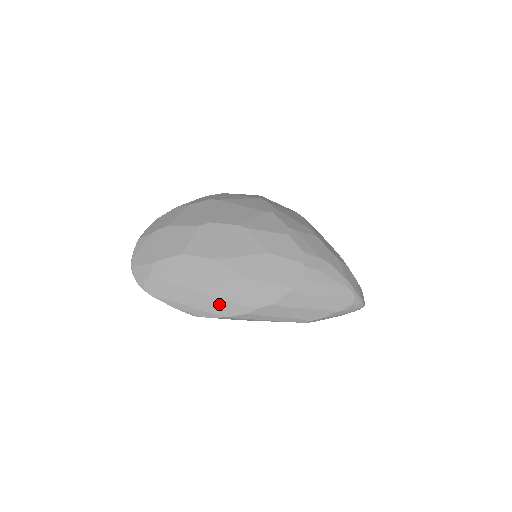
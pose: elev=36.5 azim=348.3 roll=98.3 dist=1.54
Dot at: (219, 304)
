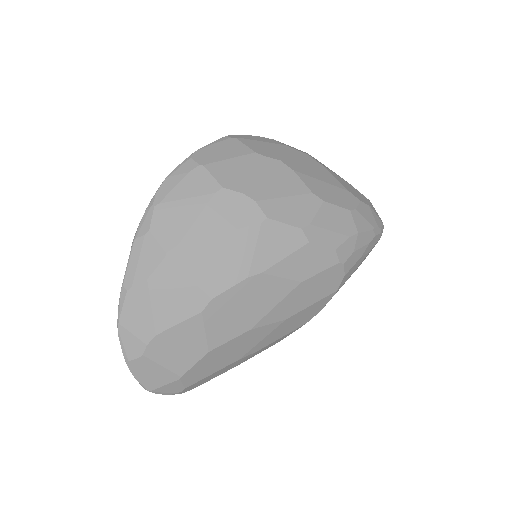
Dot at: (269, 346)
